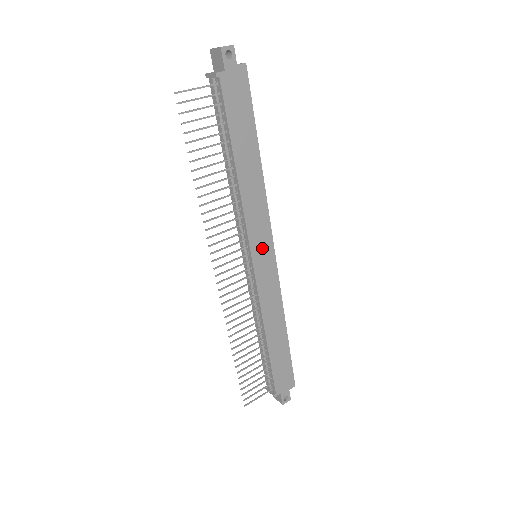
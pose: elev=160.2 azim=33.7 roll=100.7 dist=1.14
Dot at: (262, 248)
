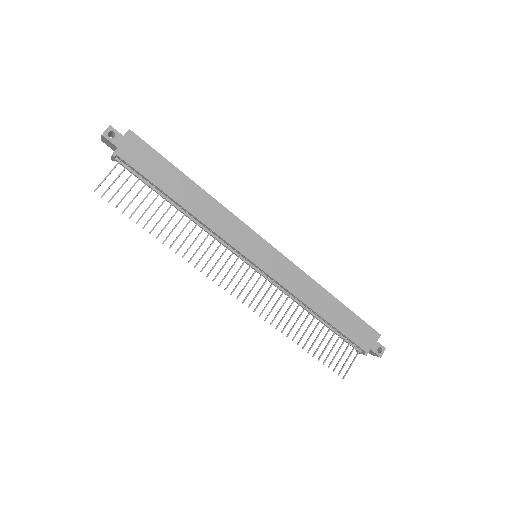
Dot at: (254, 247)
